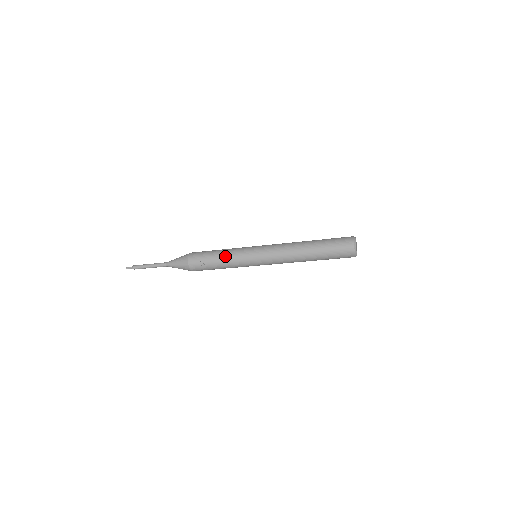
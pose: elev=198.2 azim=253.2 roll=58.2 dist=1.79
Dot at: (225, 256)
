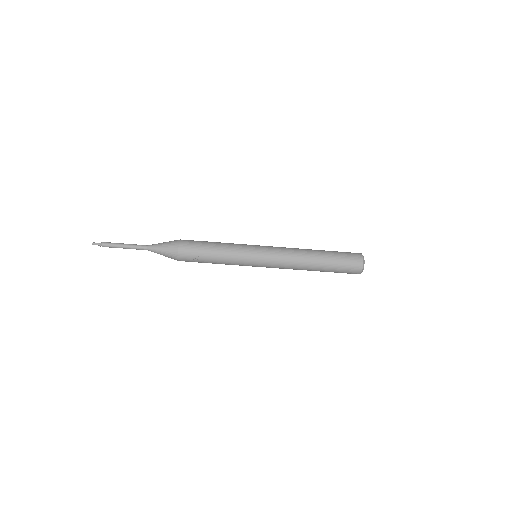
Dot at: (224, 255)
